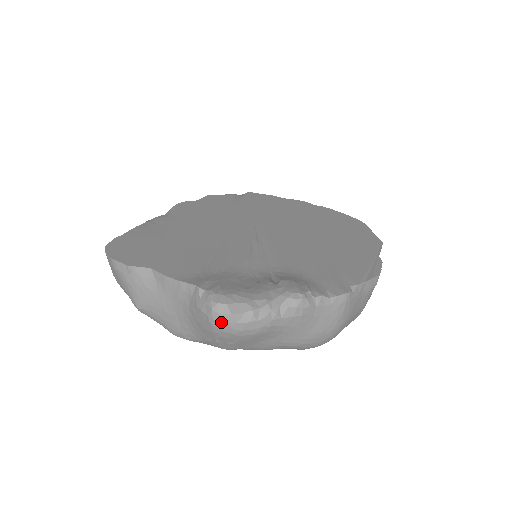
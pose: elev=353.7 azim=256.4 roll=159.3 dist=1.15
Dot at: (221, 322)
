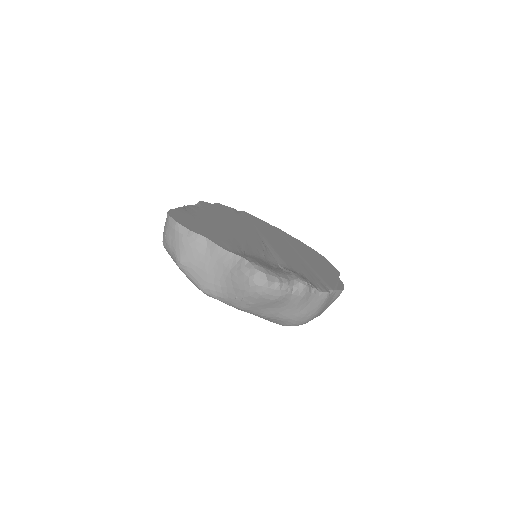
Dot at: (258, 284)
